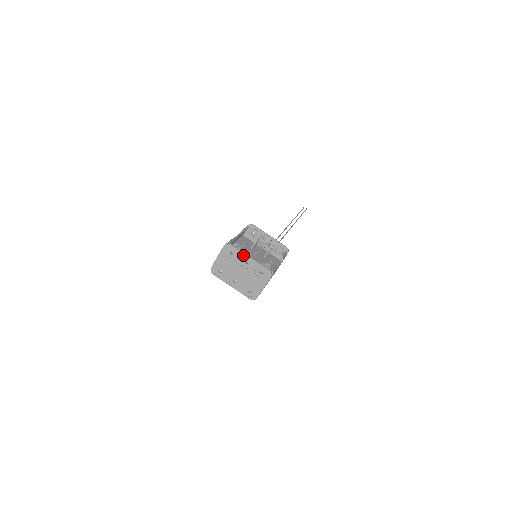
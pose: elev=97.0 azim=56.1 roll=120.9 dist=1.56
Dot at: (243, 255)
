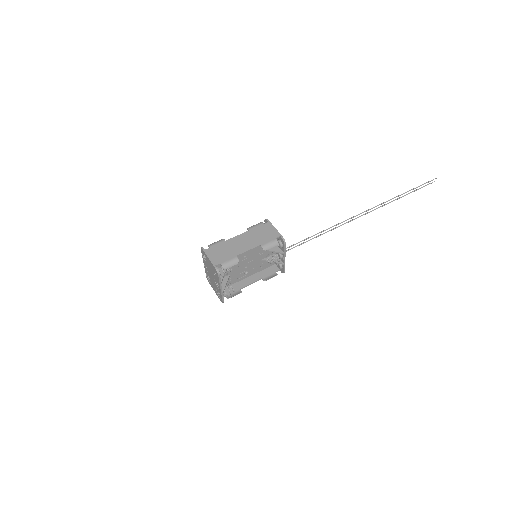
Dot at: (219, 284)
